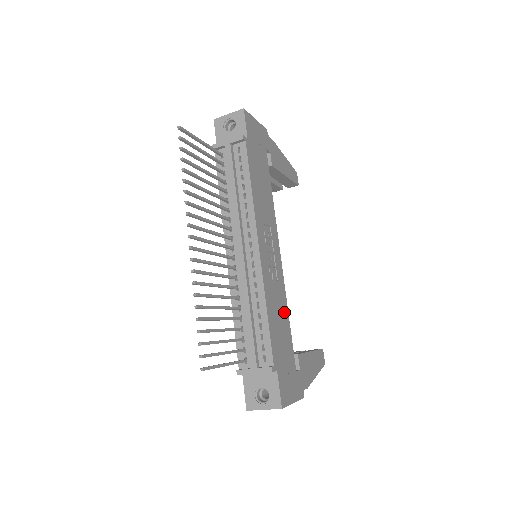
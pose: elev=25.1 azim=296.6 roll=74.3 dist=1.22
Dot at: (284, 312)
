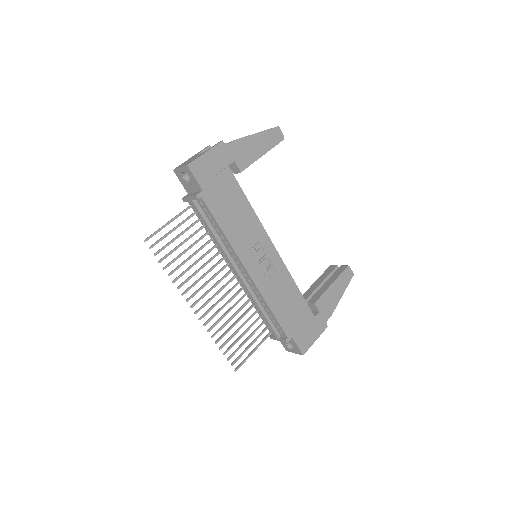
Dot at: (291, 289)
